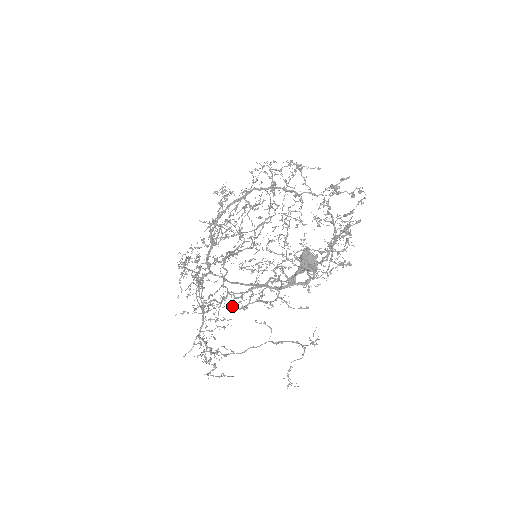
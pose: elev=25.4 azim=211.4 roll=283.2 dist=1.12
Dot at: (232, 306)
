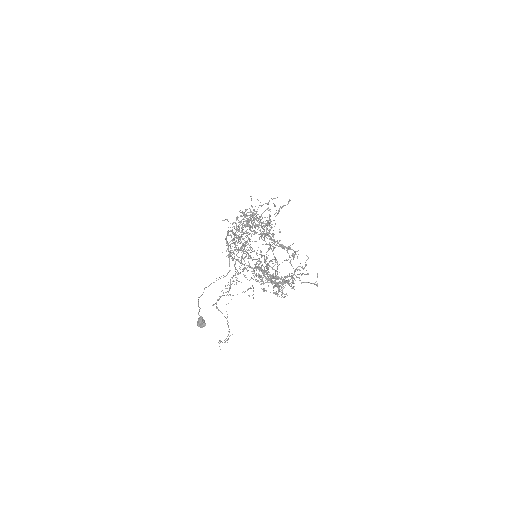
Dot at: (283, 248)
